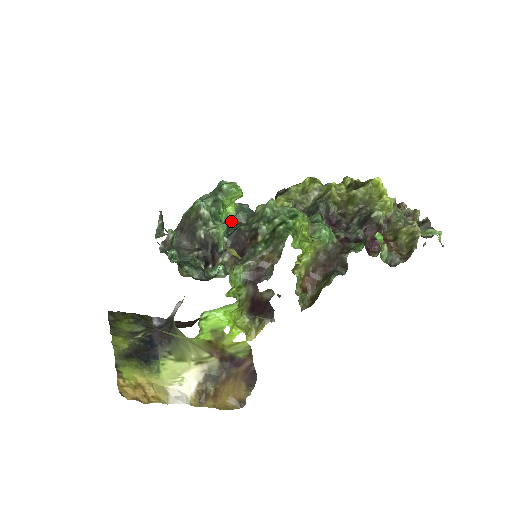
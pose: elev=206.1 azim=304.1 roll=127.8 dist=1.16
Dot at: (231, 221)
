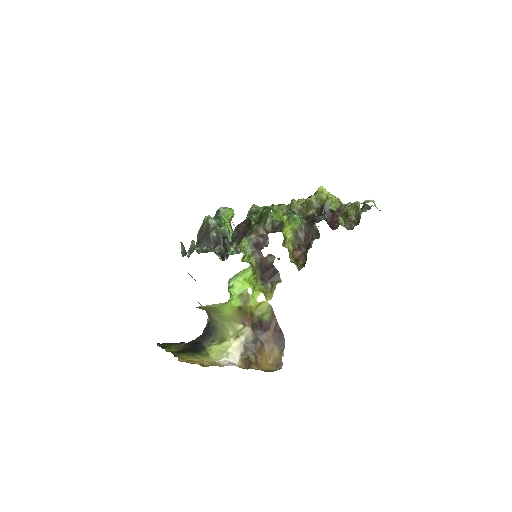
Dot at: occluded
